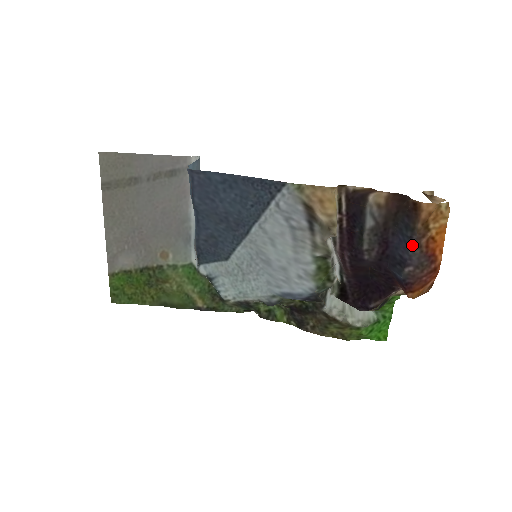
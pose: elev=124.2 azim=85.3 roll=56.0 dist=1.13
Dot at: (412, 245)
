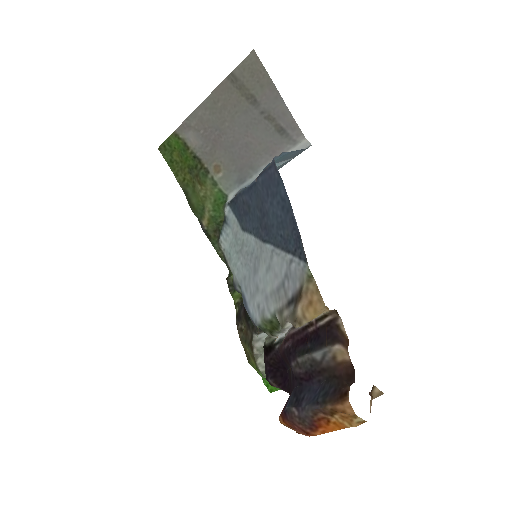
Dot at: (313, 406)
